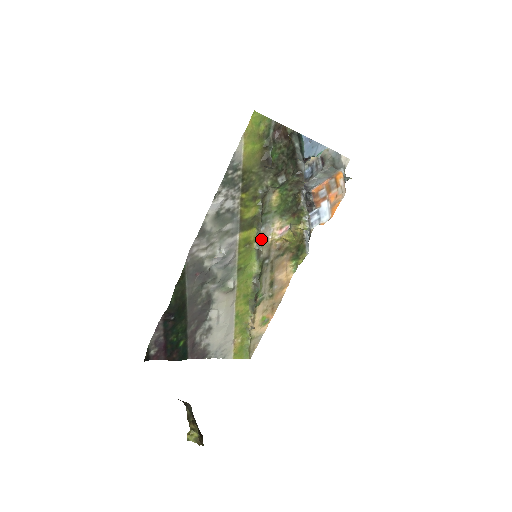
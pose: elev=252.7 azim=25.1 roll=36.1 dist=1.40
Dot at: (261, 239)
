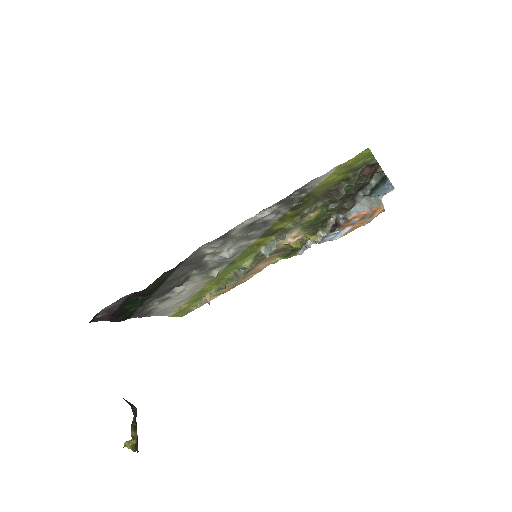
Dot at: occluded
